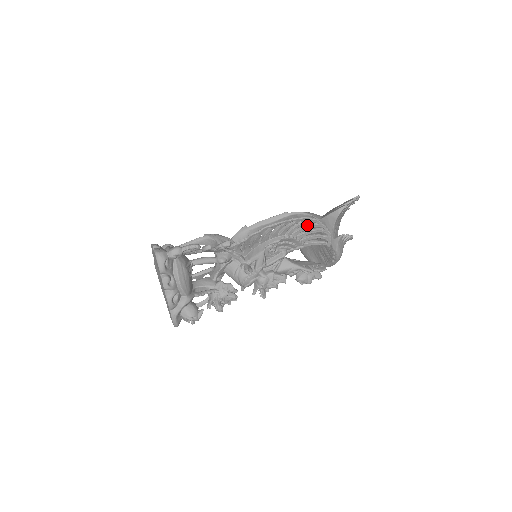
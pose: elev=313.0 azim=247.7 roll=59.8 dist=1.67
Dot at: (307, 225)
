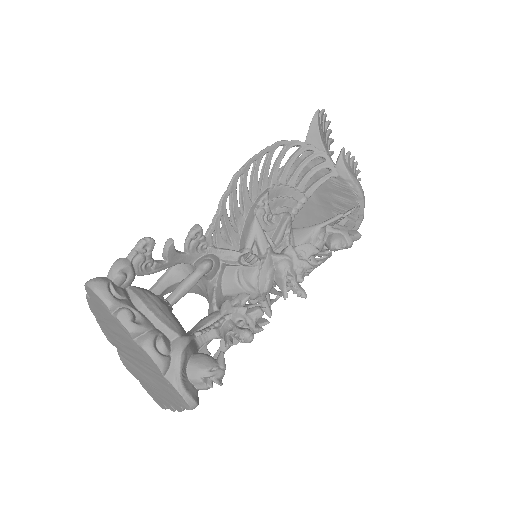
Dot at: (289, 158)
